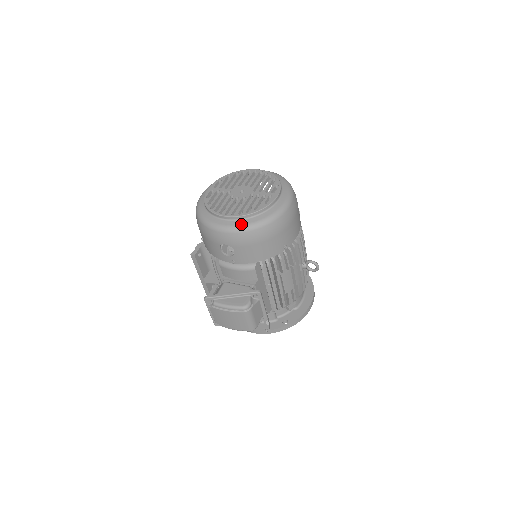
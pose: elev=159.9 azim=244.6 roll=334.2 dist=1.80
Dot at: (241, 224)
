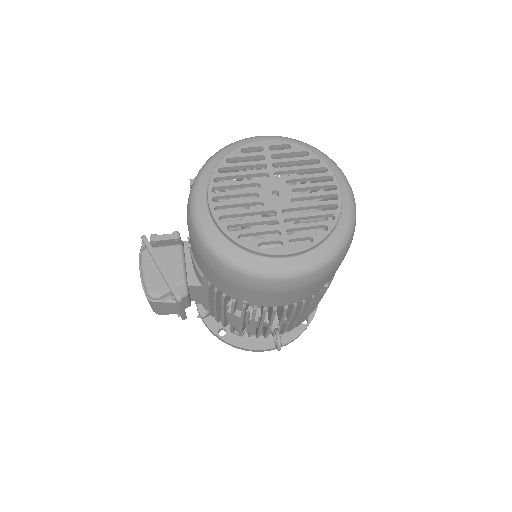
Dot at: (208, 230)
